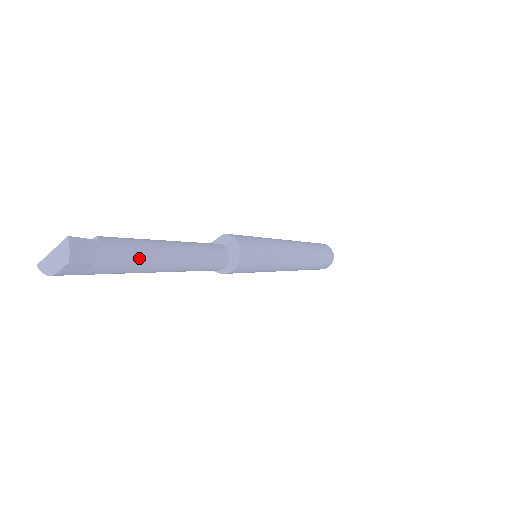
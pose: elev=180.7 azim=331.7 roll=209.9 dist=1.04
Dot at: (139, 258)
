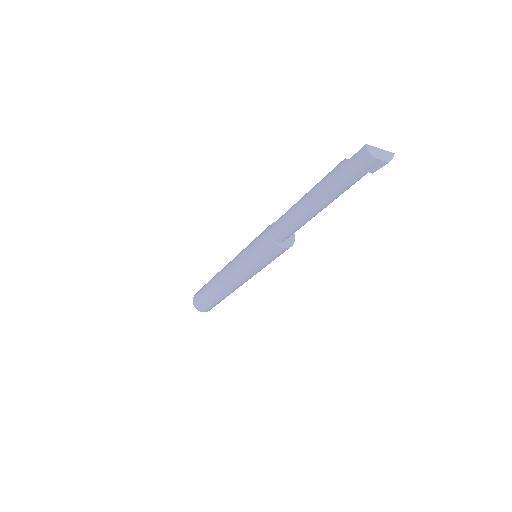
Dot at: occluded
